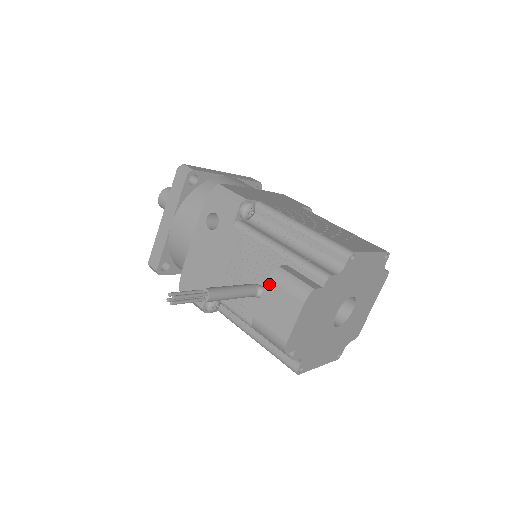
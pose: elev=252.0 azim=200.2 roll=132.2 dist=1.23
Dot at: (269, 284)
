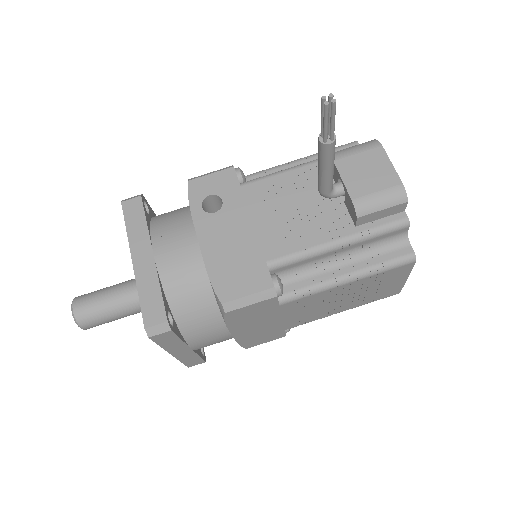
Dot at: (338, 163)
